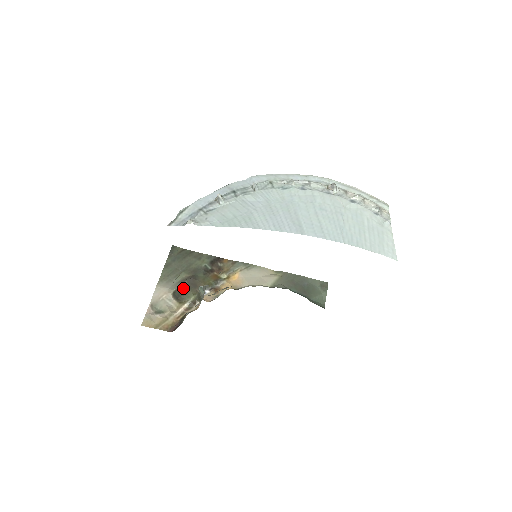
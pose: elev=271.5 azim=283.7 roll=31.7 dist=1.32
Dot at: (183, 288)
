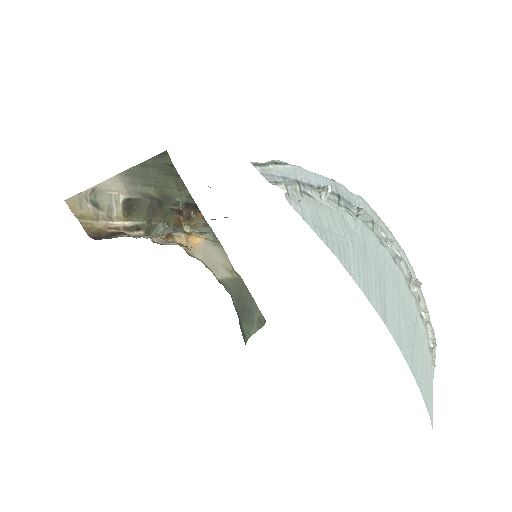
Dot at: (141, 204)
